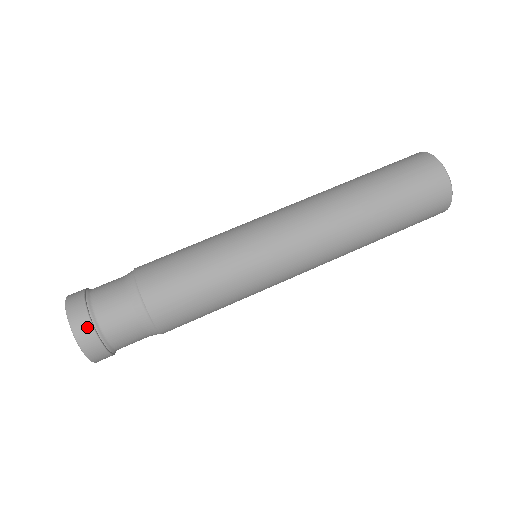
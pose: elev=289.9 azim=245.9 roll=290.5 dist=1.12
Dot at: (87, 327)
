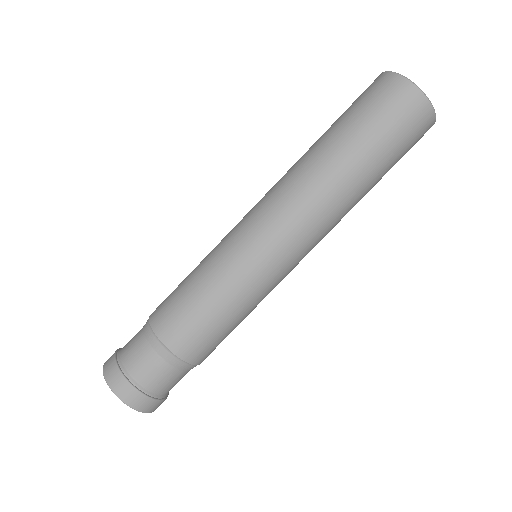
Dot at: (159, 404)
